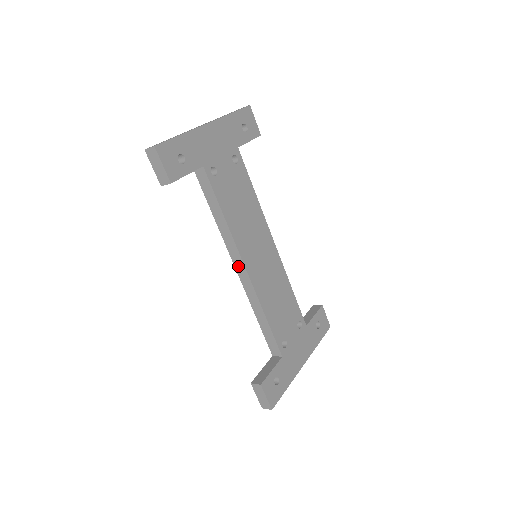
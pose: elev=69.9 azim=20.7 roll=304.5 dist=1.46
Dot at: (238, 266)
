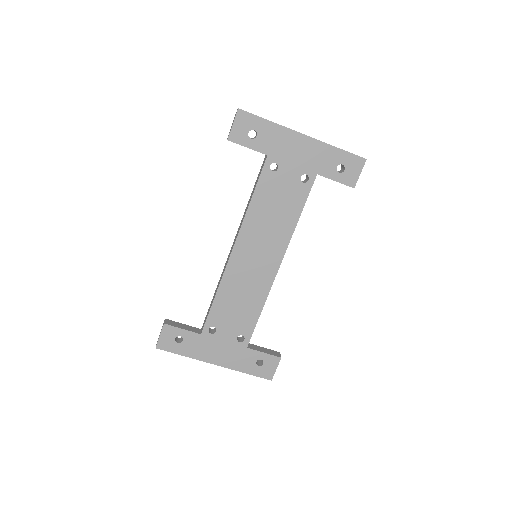
Dot at: (233, 244)
